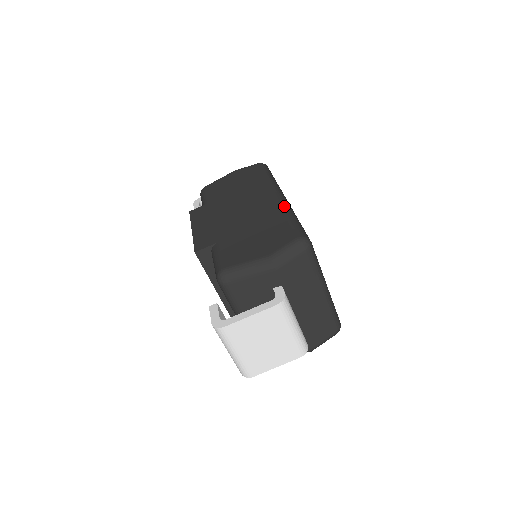
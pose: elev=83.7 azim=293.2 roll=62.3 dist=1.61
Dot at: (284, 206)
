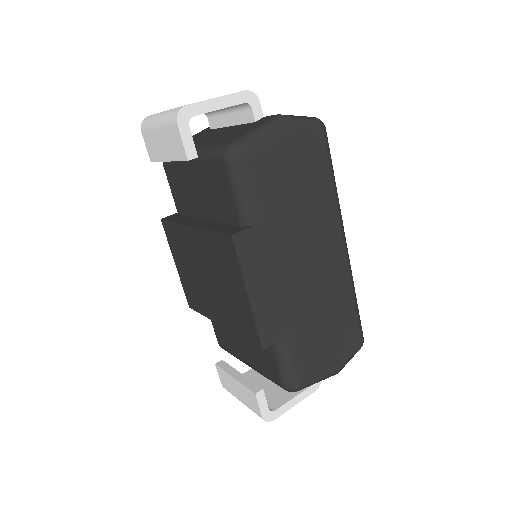
Dot at: occluded
